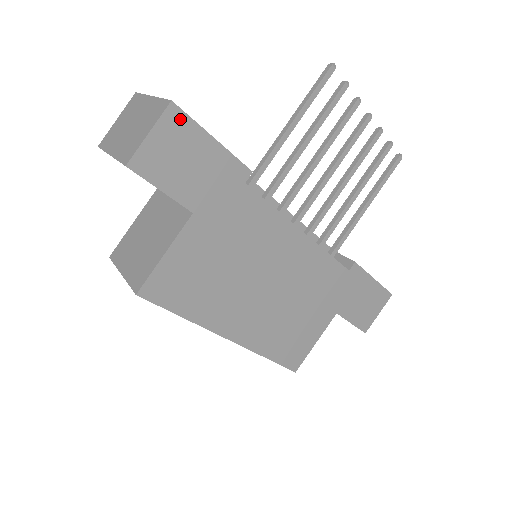
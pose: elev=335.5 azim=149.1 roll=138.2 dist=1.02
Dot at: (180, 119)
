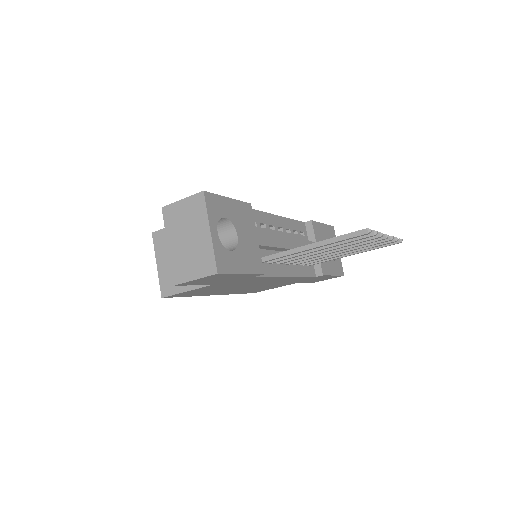
Dot at: (220, 275)
